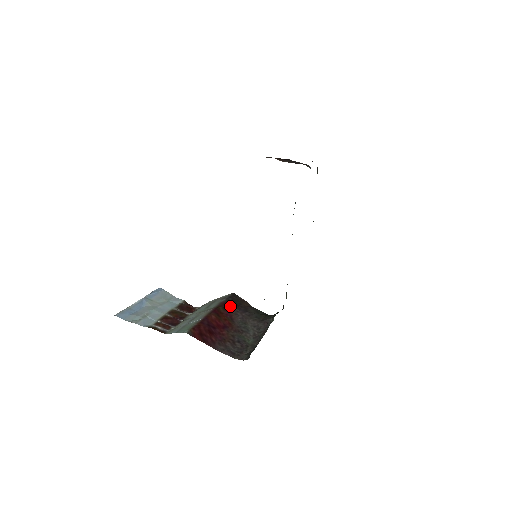
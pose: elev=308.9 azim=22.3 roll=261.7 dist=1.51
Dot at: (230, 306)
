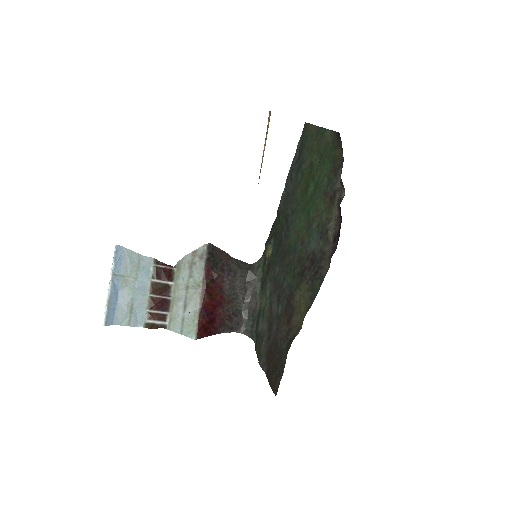
Dot at: (216, 274)
